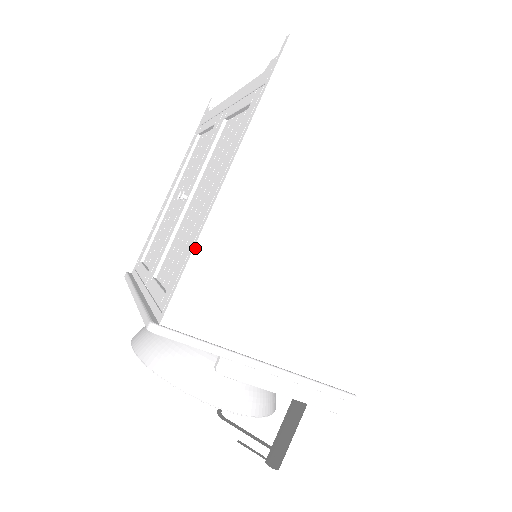
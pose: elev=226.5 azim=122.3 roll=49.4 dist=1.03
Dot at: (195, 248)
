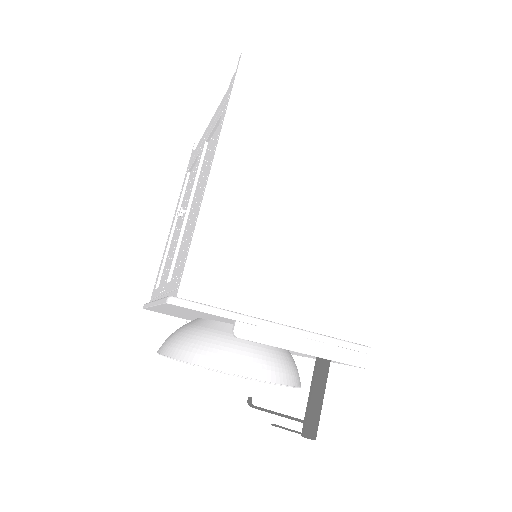
Dot at: (196, 228)
